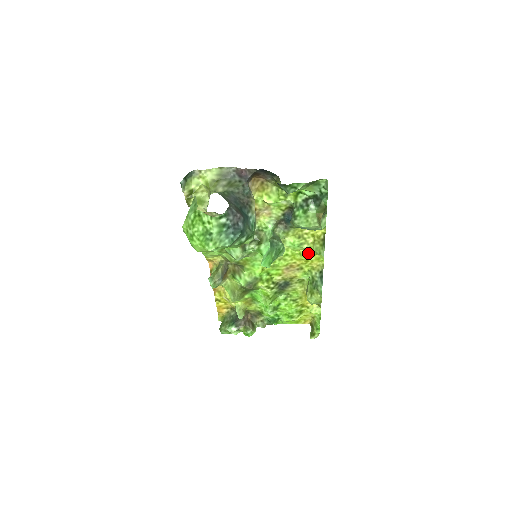
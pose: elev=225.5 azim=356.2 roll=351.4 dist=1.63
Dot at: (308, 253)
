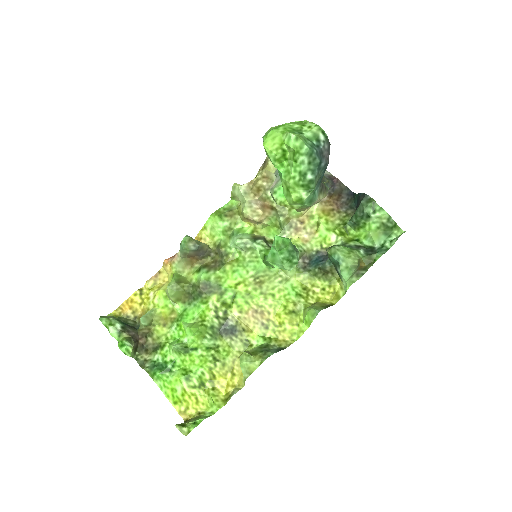
Dot at: (293, 315)
